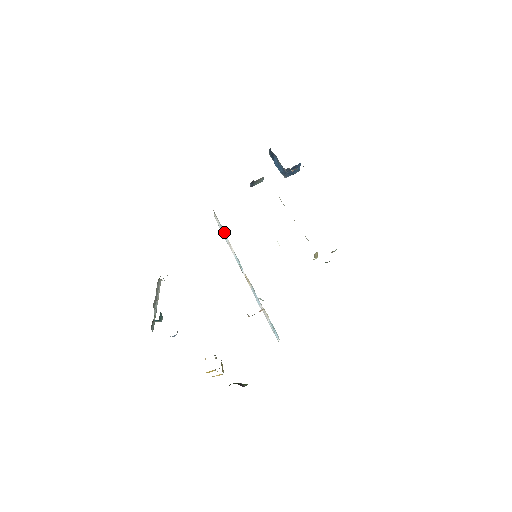
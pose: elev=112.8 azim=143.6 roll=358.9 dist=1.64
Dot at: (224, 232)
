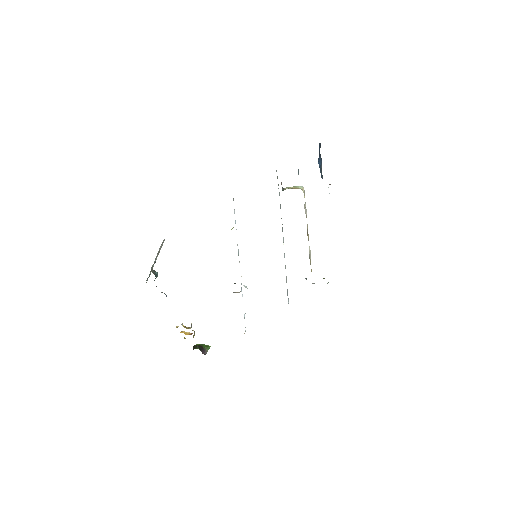
Dot at: occluded
